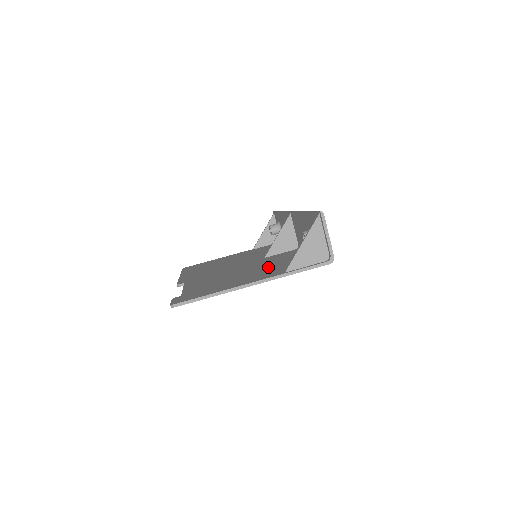
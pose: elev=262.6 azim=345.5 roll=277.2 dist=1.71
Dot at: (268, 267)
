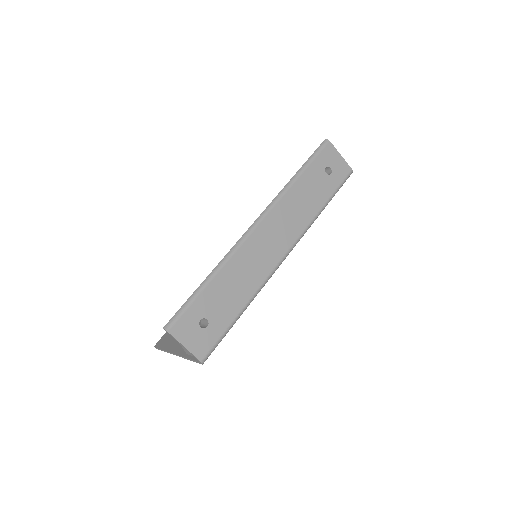
Dot at: occluded
